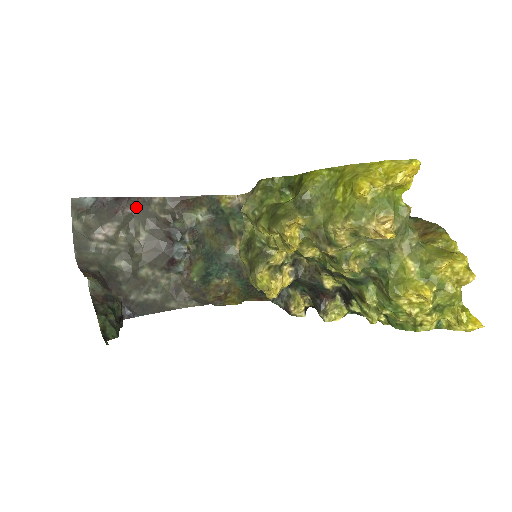
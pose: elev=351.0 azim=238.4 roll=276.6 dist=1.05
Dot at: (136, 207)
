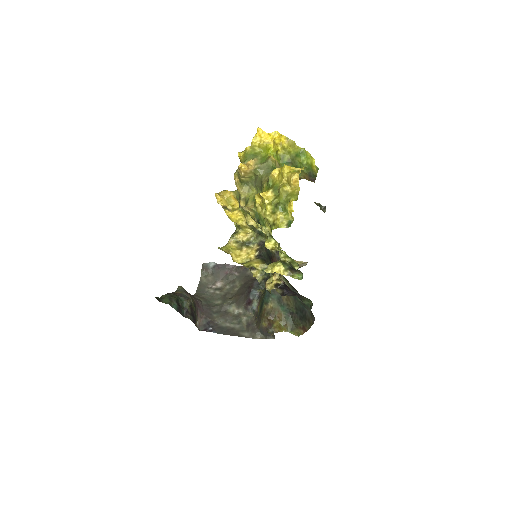
Dot at: (239, 271)
